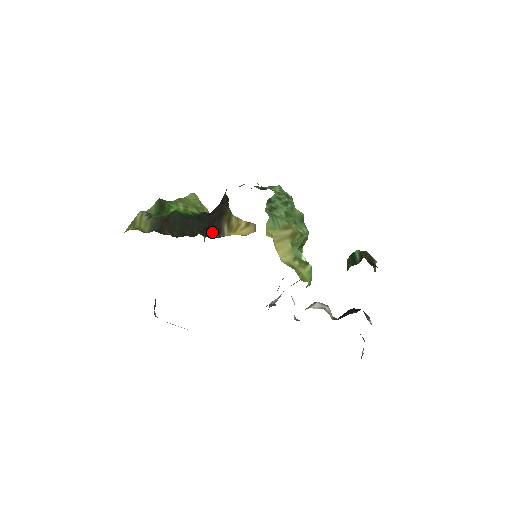
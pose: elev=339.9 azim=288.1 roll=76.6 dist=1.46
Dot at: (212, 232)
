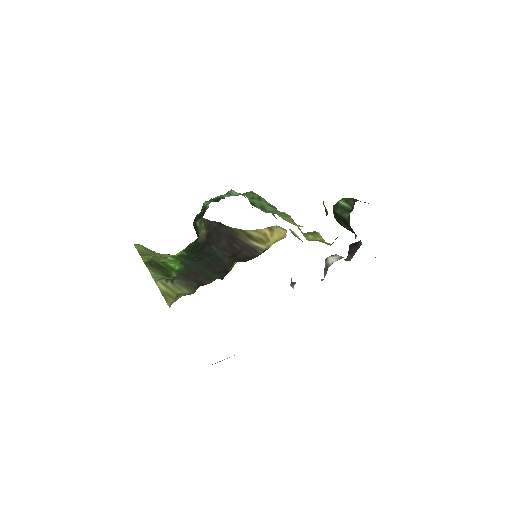
Dot at: (246, 254)
